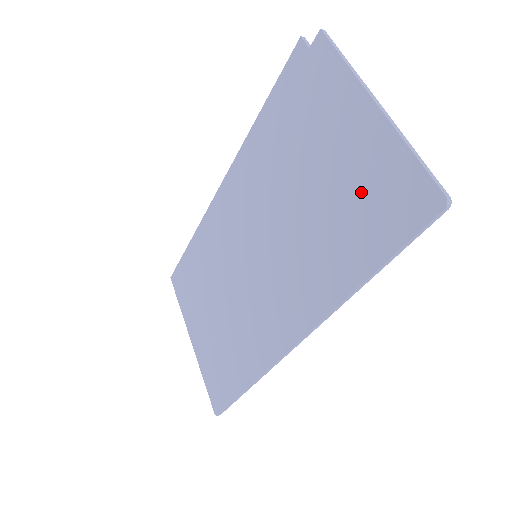
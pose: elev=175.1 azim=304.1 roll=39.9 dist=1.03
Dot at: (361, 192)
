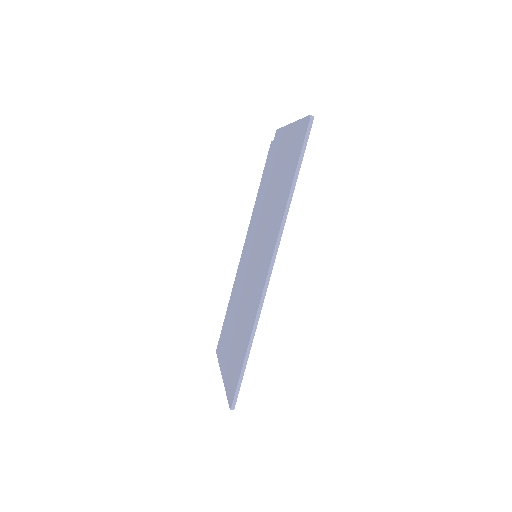
Dot at: (289, 156)
